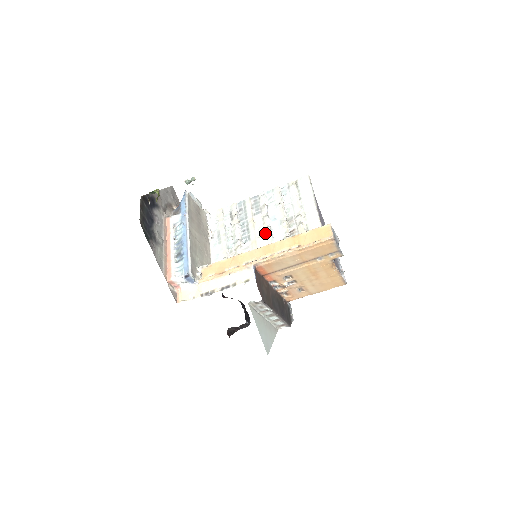
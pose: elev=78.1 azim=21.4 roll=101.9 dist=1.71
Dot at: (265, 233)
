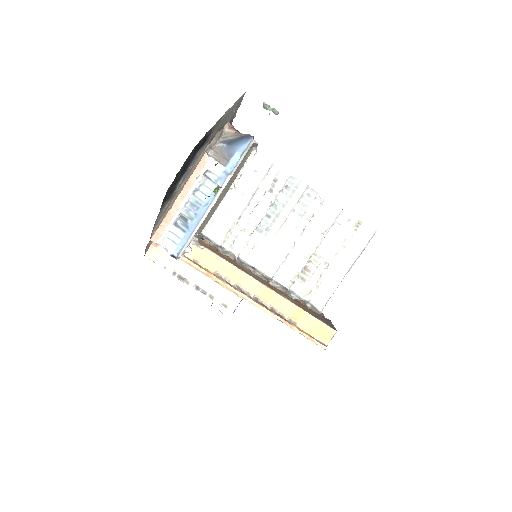
Dot at: (284, 244)
